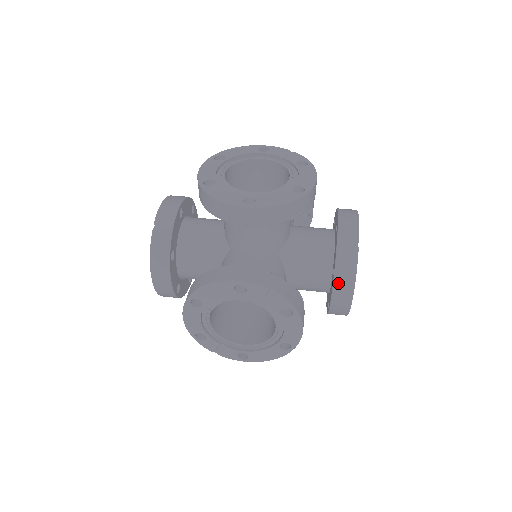
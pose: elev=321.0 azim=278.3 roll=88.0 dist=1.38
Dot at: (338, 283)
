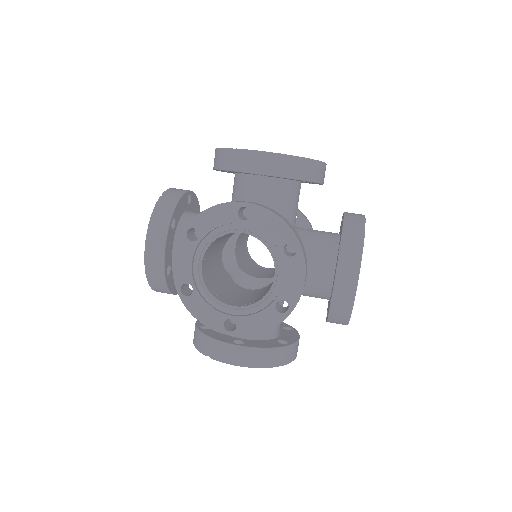
Dot at: (344, 256)
